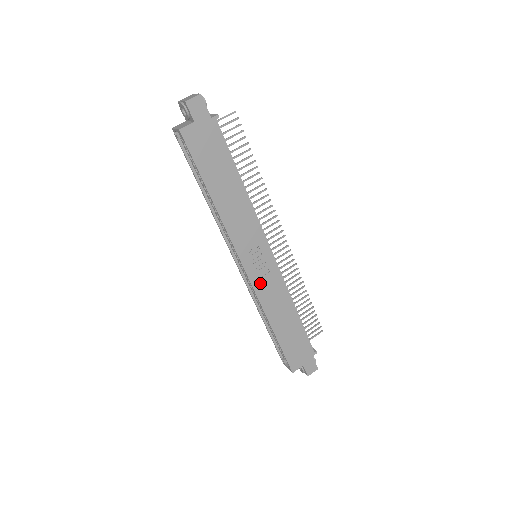
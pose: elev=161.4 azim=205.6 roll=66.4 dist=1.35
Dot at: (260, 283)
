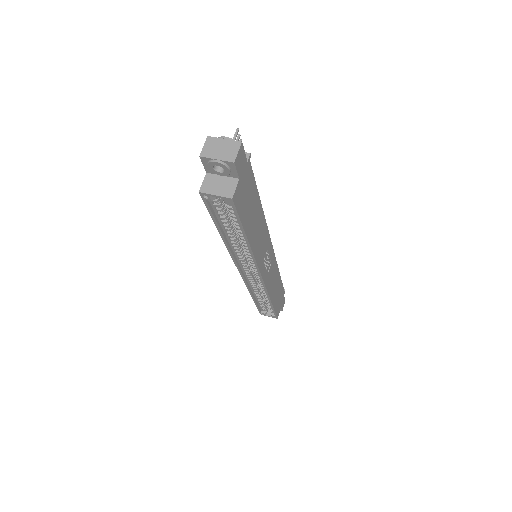
Dot at: (268, 278)
